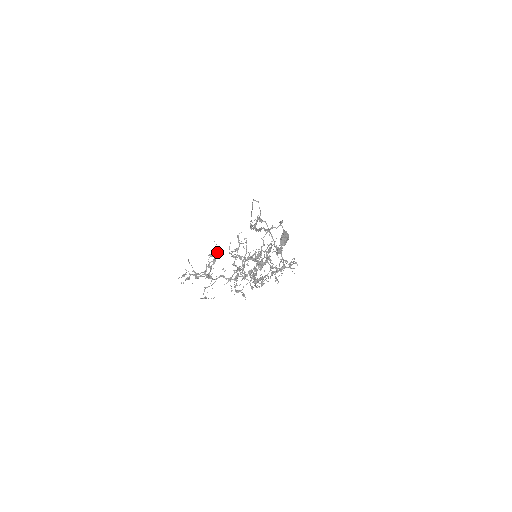
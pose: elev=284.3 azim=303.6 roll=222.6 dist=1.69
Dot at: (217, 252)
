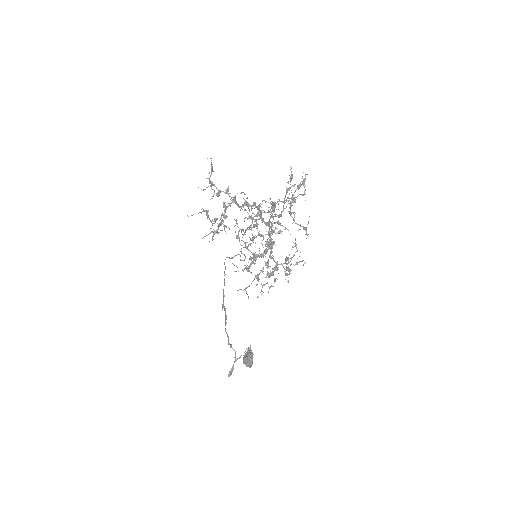
Dot at: (218, 227)
